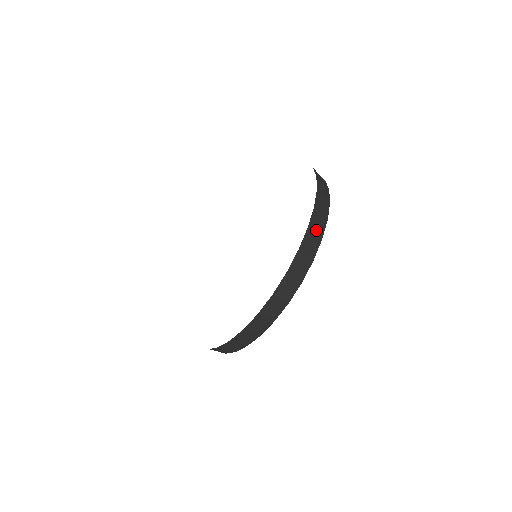
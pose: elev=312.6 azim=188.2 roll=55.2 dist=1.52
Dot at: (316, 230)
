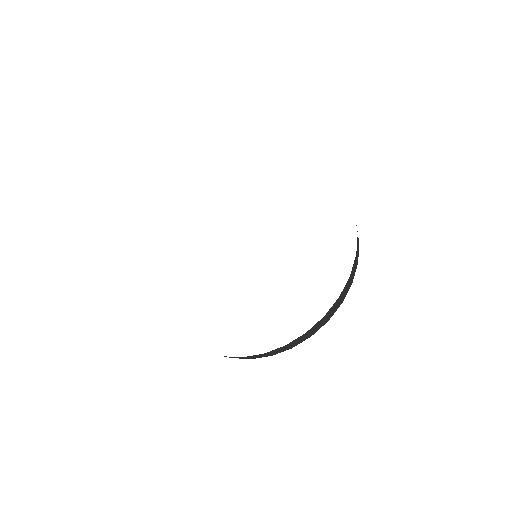
Dot at: (329, 315)
